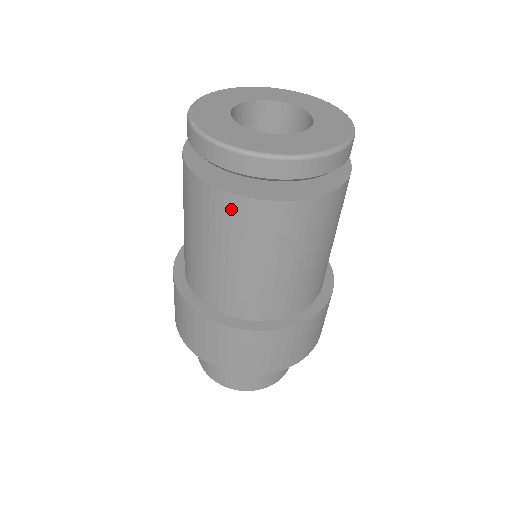
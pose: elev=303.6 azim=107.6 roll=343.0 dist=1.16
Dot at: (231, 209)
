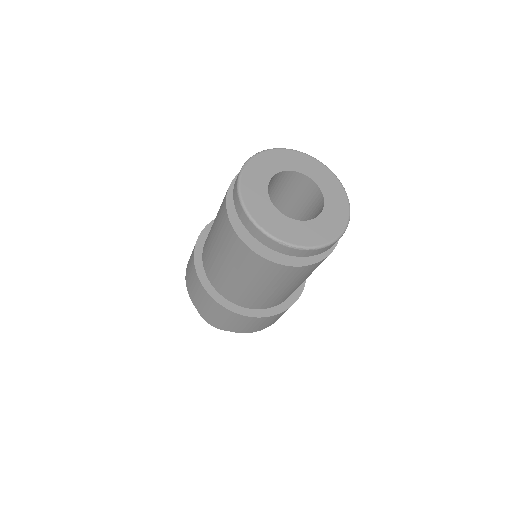
Dot at: (225, 222)
